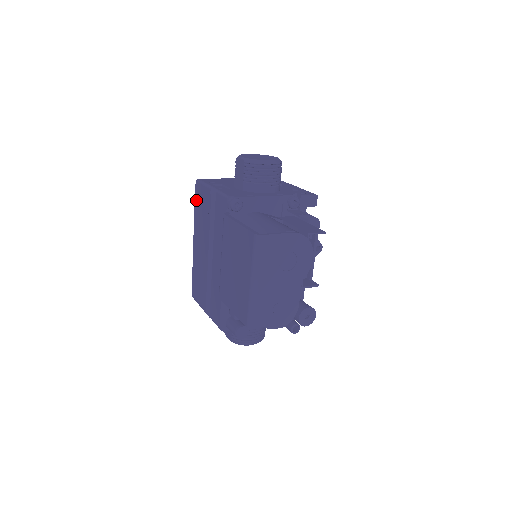
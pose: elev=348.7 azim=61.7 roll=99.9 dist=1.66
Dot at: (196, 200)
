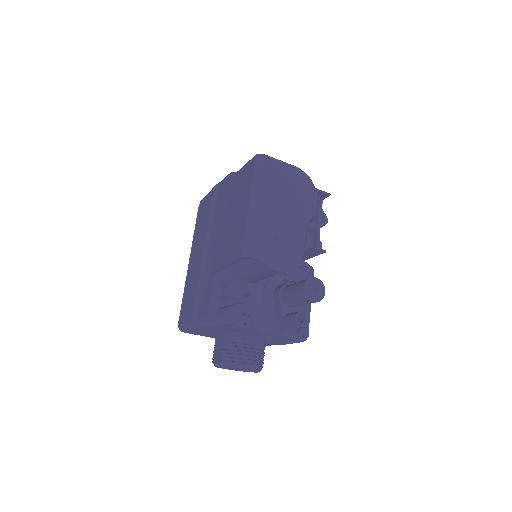
Dot at: (198, 217)
